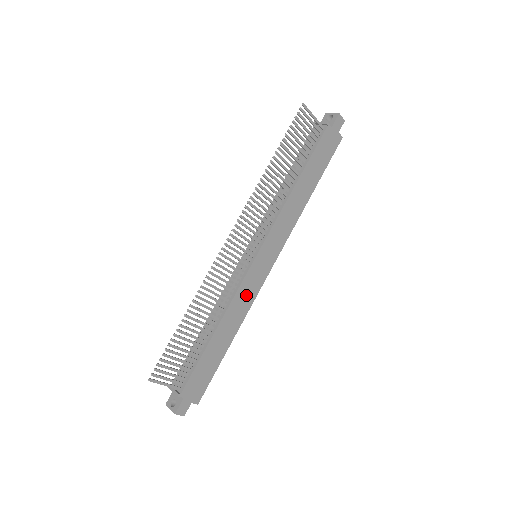
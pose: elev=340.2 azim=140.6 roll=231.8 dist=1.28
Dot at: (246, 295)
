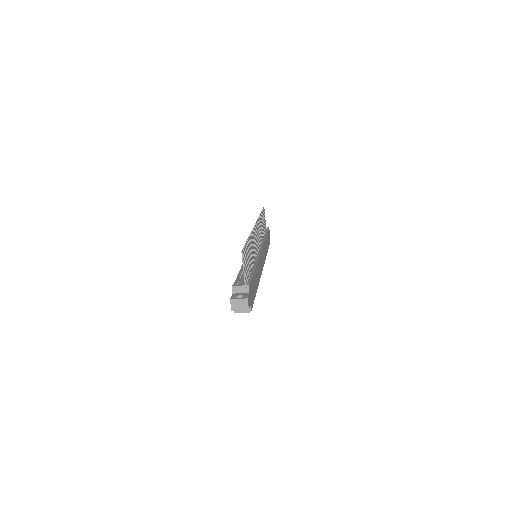
Dot at: (259, 268)
